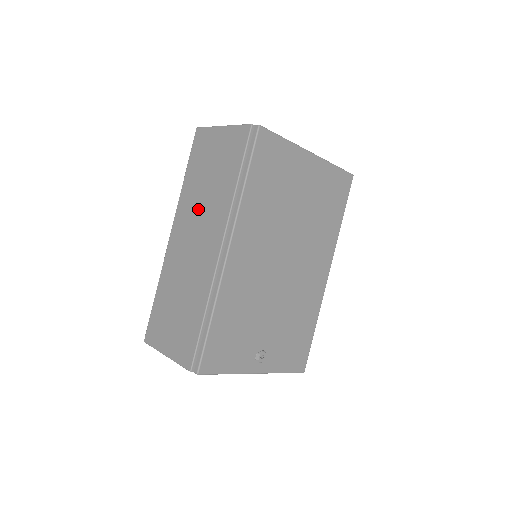
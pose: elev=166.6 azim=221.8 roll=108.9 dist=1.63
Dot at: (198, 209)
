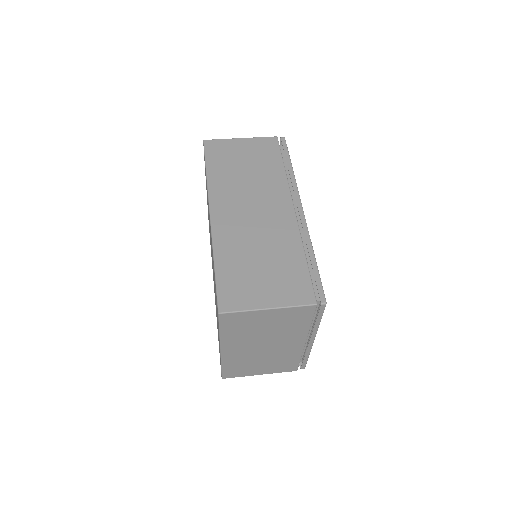
Dot at: (244, 189)
